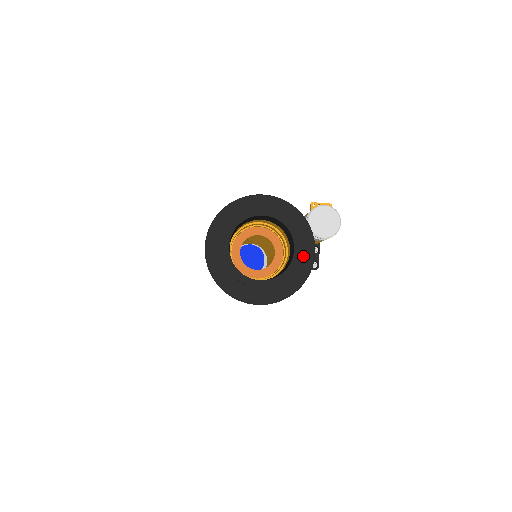
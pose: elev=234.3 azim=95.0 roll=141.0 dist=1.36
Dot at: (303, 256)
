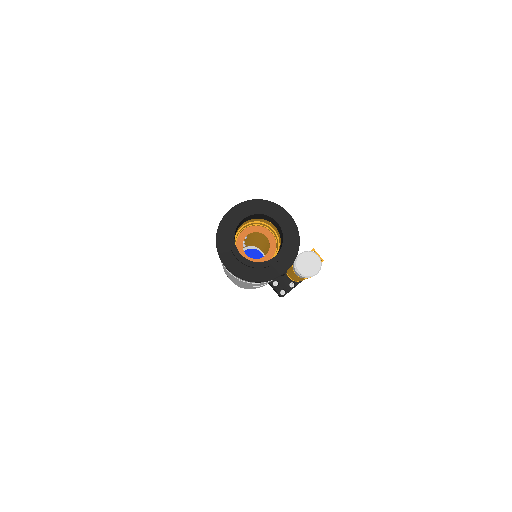
Dot at: (277, 267)
